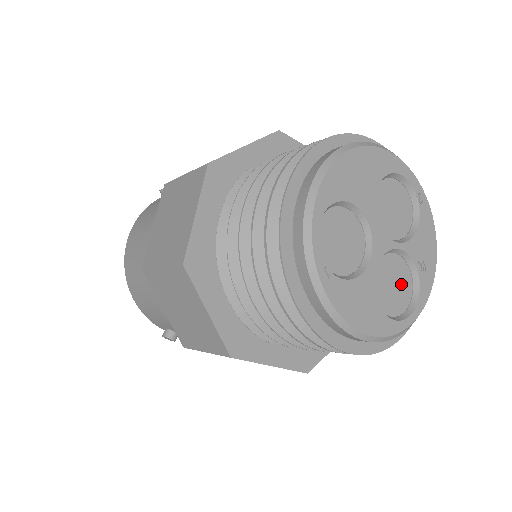
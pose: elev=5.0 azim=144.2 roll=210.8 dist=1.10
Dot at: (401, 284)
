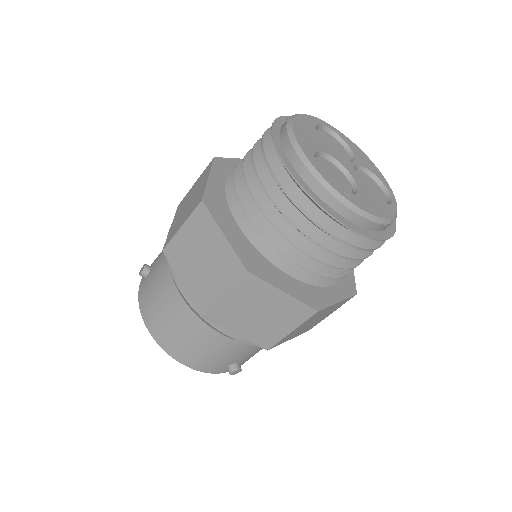
Dot at: (372, 185)
